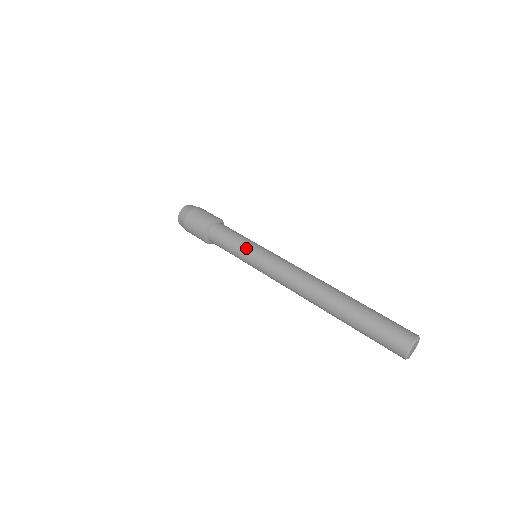
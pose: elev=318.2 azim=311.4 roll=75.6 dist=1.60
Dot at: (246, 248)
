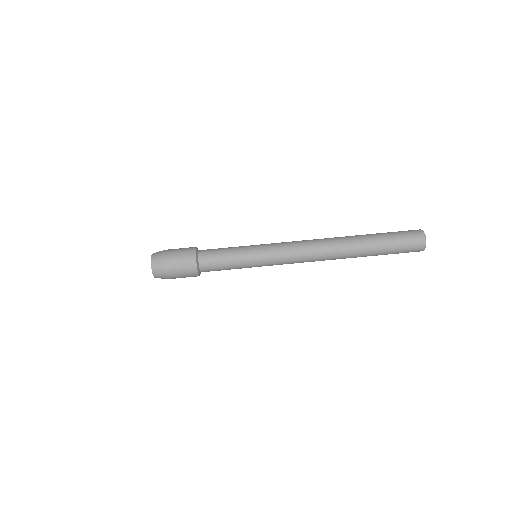
Dot at: (248, 253)
